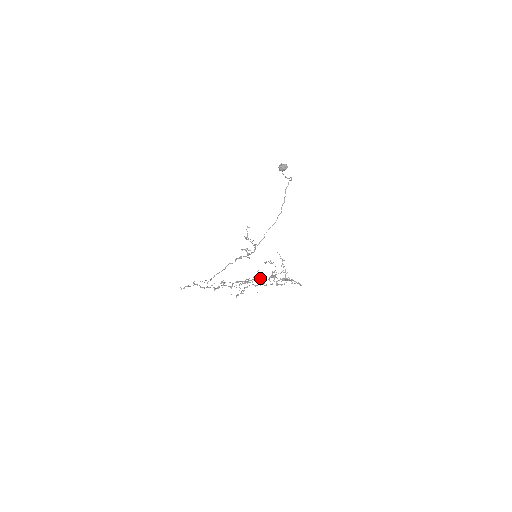
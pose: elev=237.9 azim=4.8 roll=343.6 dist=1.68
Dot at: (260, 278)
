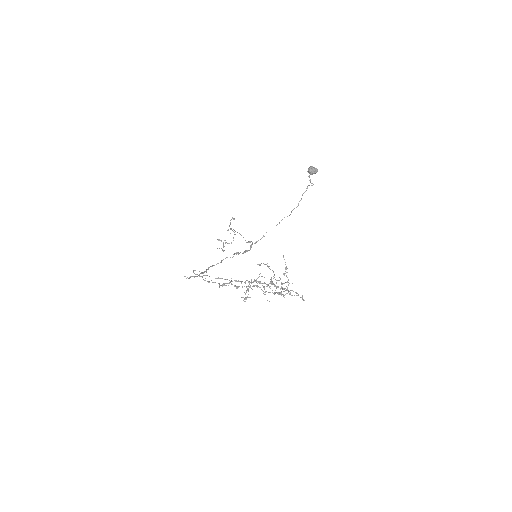
Dot at: (260, 282)
